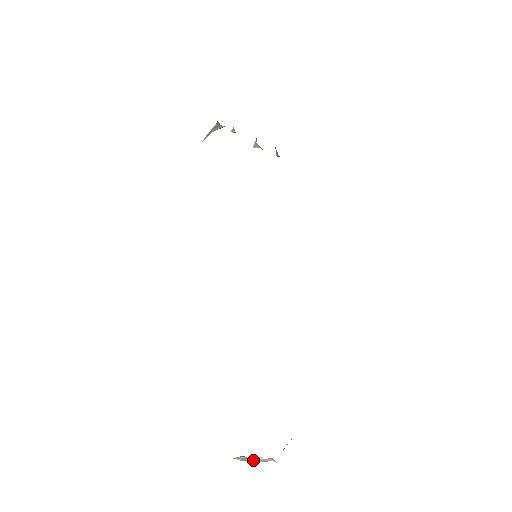
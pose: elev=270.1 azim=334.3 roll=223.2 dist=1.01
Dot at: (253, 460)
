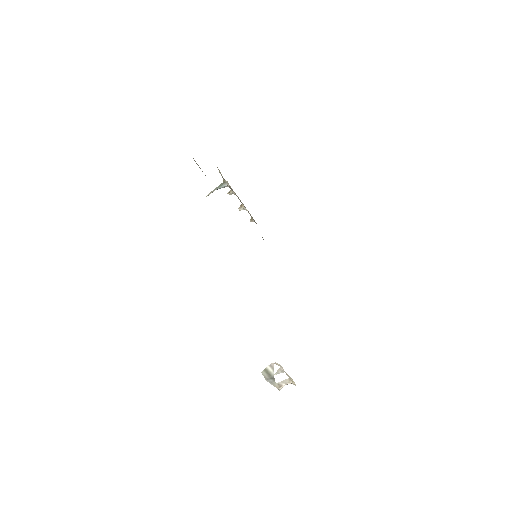
Dot at: (272, 383)
